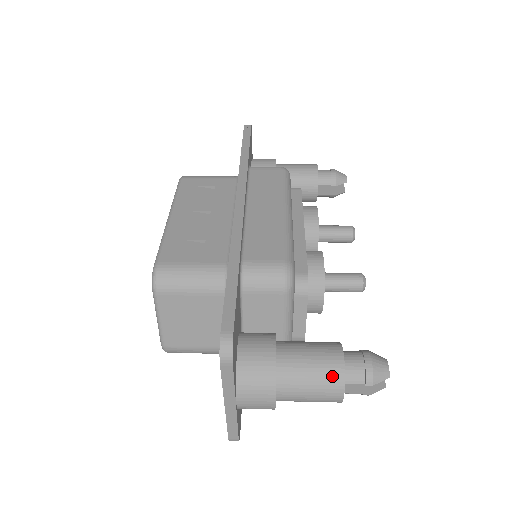
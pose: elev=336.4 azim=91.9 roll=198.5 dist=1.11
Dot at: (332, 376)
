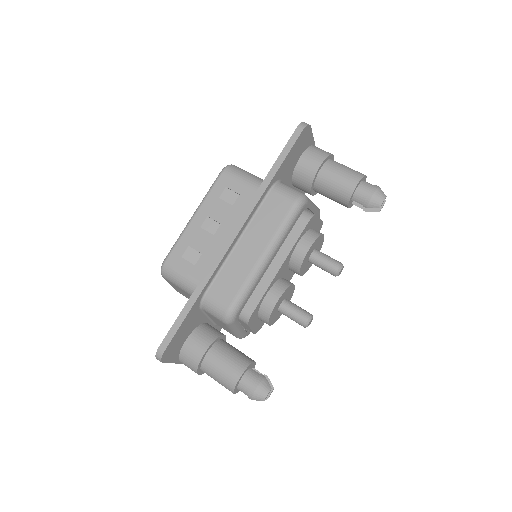
Dot at: (228, 385)
